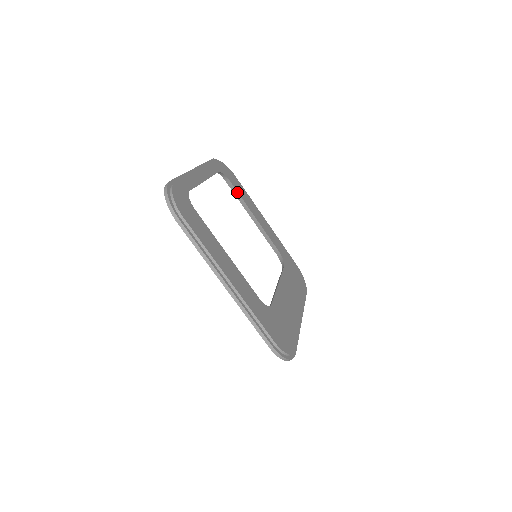
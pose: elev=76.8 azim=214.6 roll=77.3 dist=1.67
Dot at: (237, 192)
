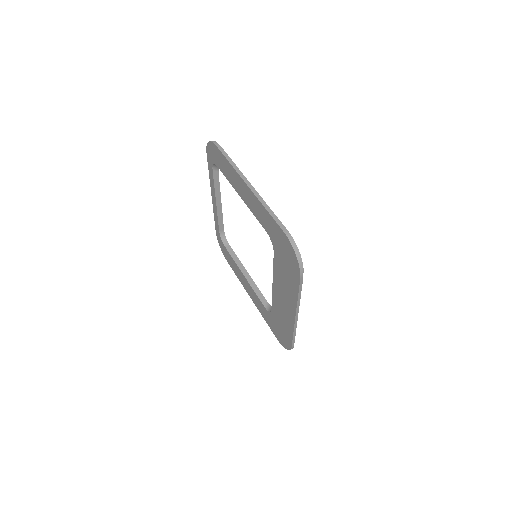
Dot at: (235, 254)
